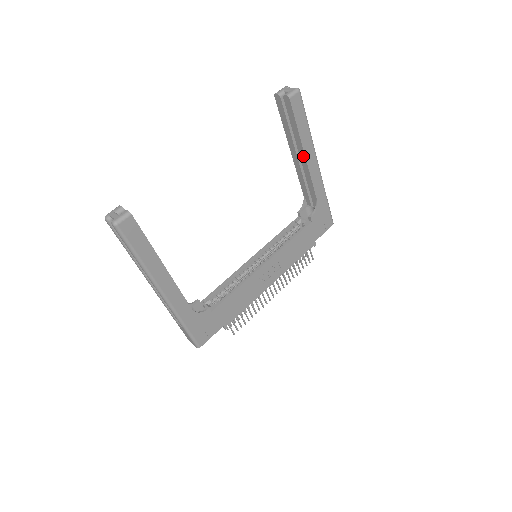
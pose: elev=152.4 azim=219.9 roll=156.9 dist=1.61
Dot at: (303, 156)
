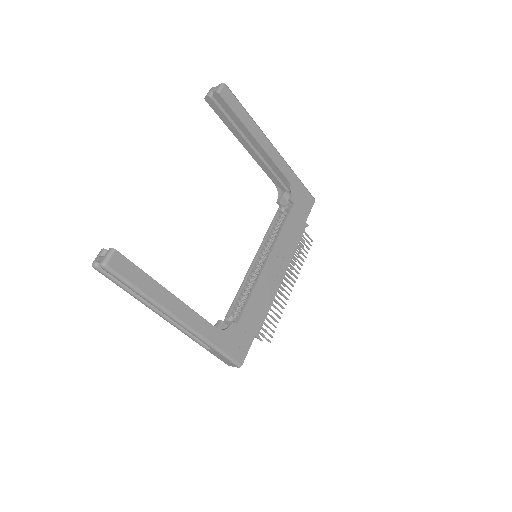
Dot at: (256, 144)
